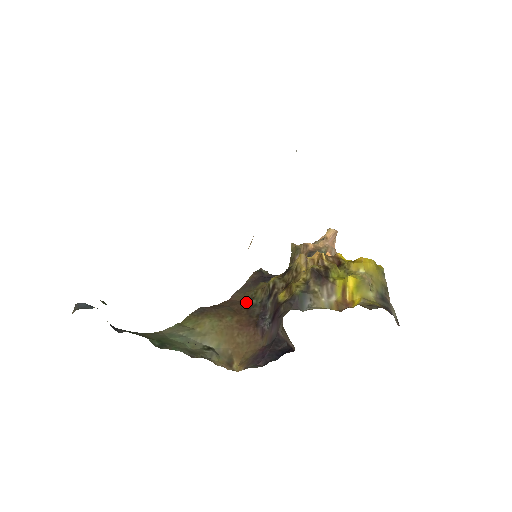
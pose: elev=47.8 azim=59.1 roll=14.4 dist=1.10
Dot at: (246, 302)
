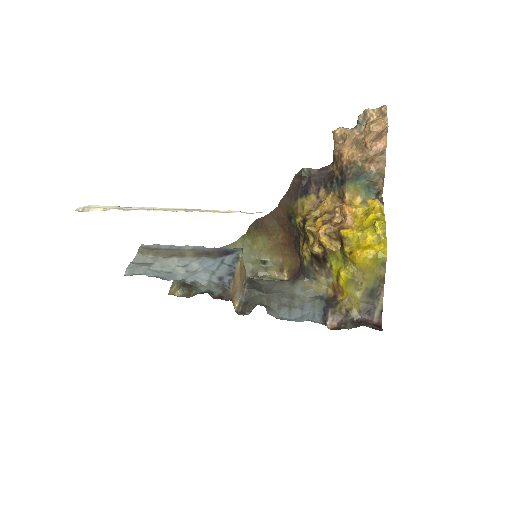
Dot at: (288, 218)
